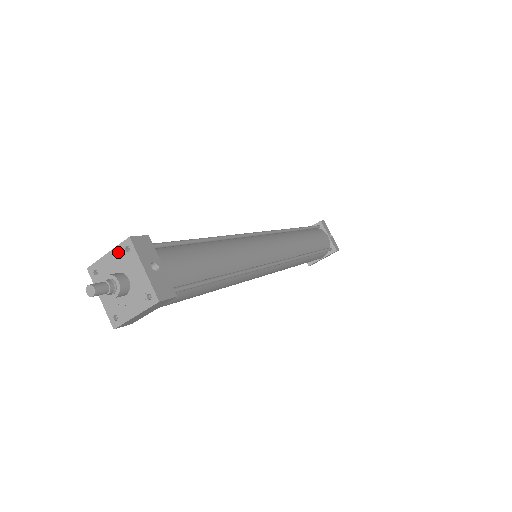
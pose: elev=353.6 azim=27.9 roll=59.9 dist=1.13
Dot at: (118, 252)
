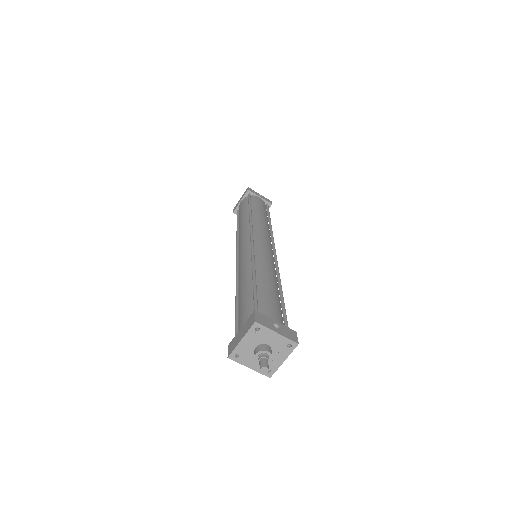
Dot at: (250, 335)
